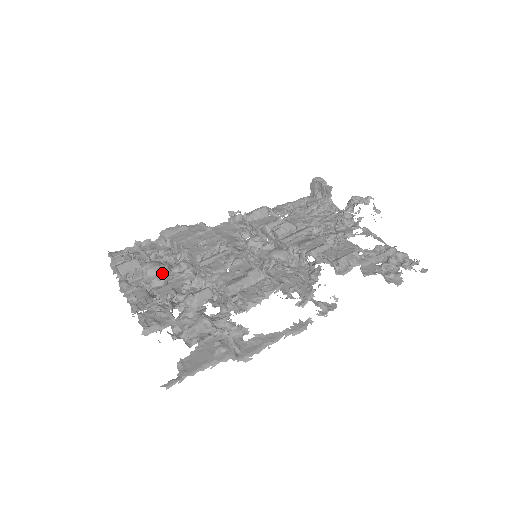
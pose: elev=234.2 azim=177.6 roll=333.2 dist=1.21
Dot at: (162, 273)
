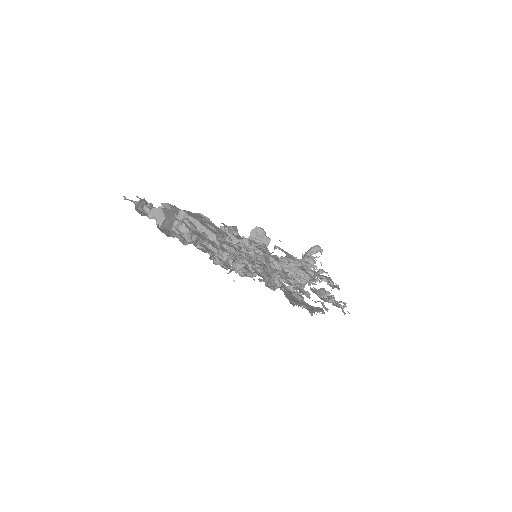
Dot at: occluded
